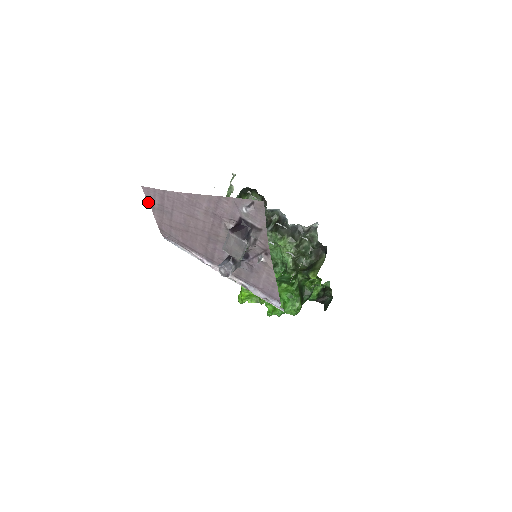
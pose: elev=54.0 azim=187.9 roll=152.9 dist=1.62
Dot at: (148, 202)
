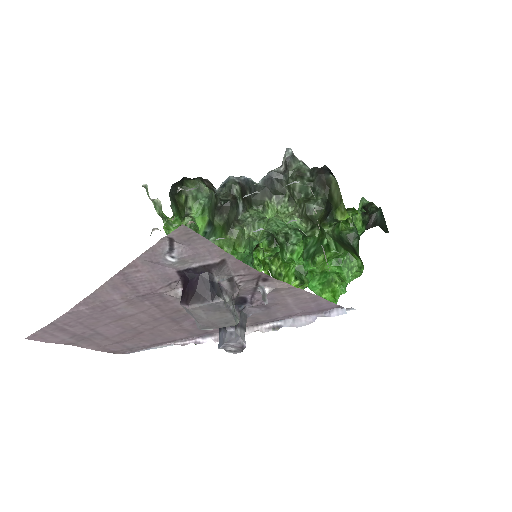
Dot at: occluded
